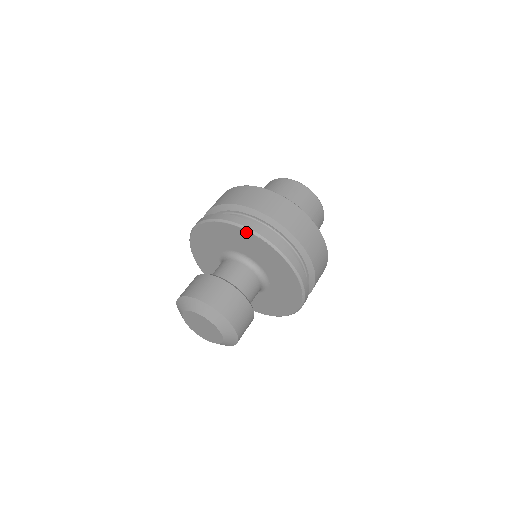
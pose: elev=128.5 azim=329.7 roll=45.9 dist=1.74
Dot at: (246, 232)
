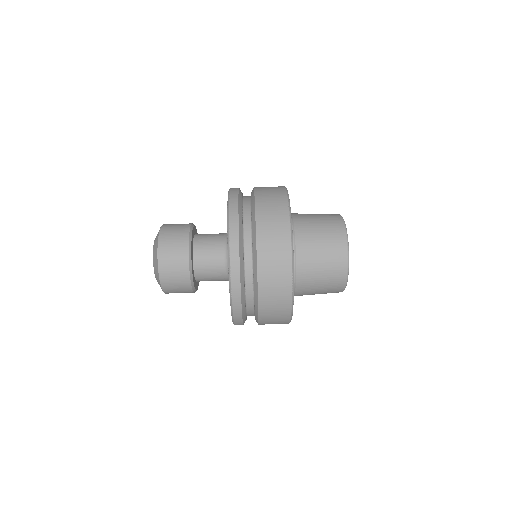
Dot at: occluded
